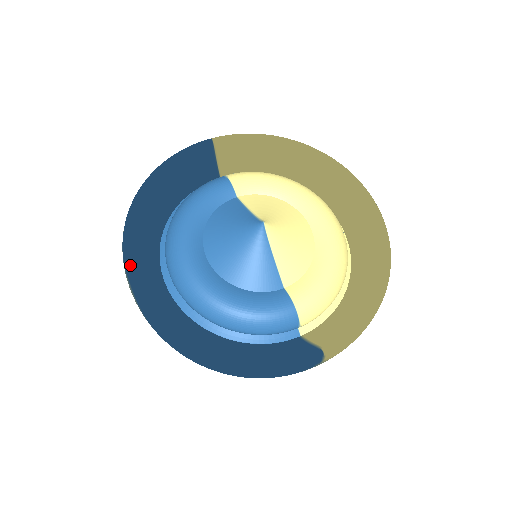
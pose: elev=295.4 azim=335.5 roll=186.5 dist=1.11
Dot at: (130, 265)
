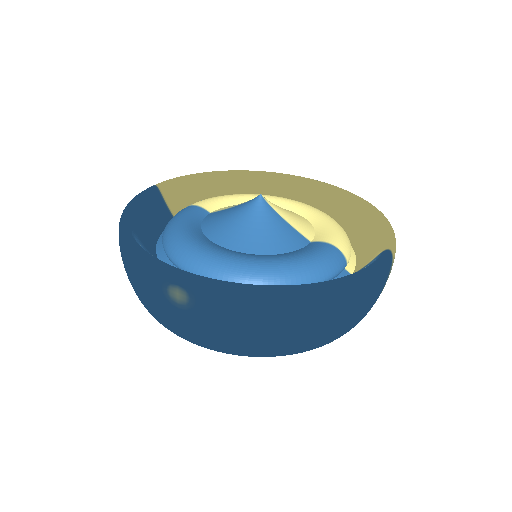
Dot at: (169, 265)
